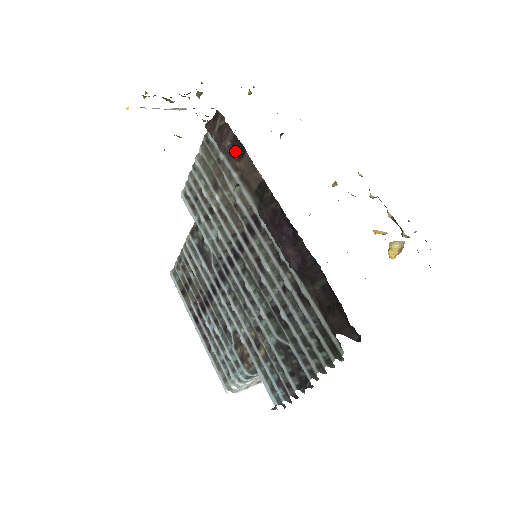
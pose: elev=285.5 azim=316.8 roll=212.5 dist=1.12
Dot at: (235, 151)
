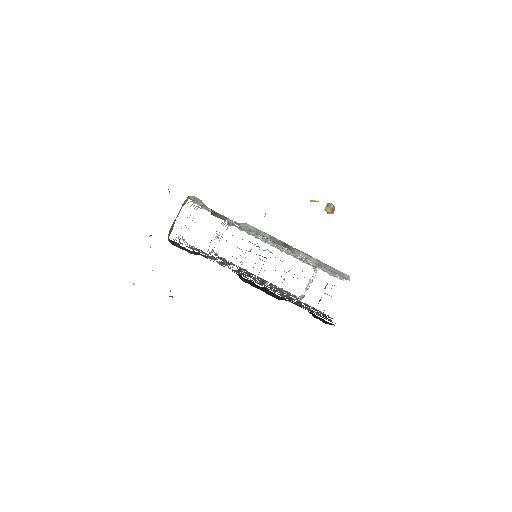
Dot at: (200, 254)
